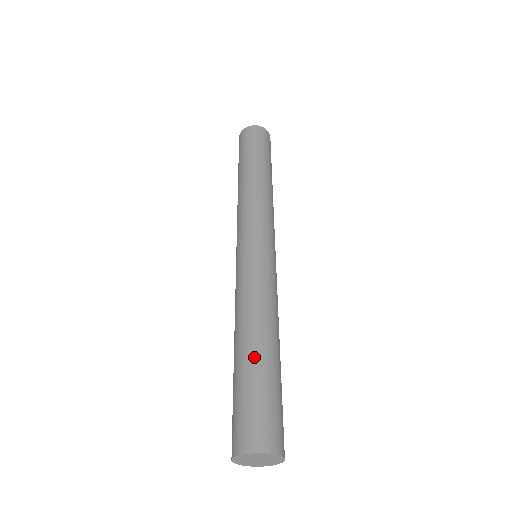
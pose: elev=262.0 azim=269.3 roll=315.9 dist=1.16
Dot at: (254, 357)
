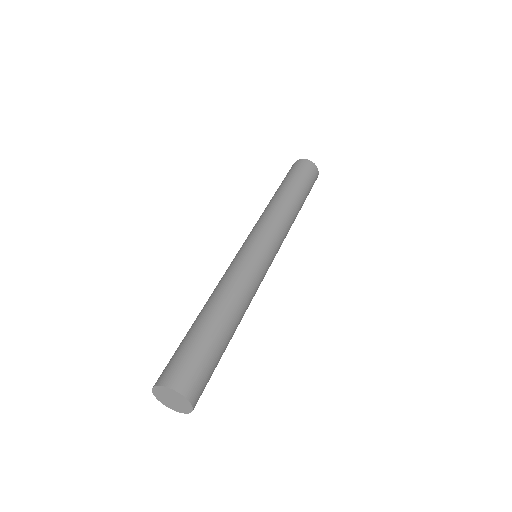
Dot at: (209, 322)
